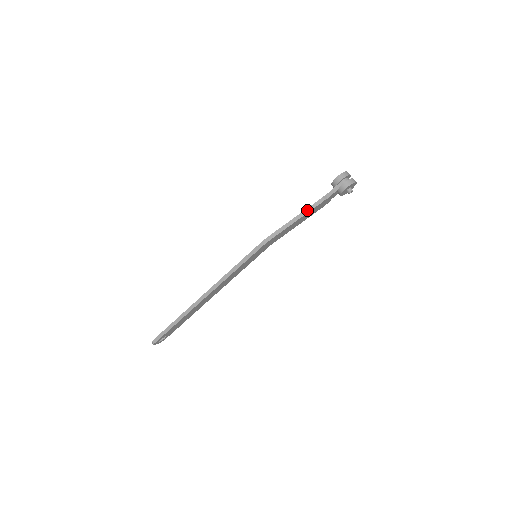
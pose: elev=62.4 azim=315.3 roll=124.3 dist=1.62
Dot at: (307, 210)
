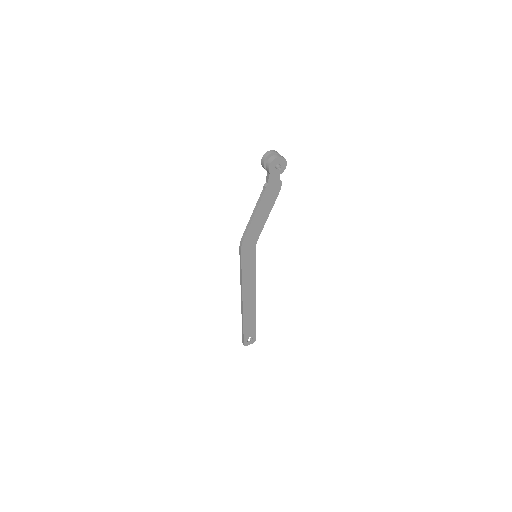
Dot at: (257, 203)
